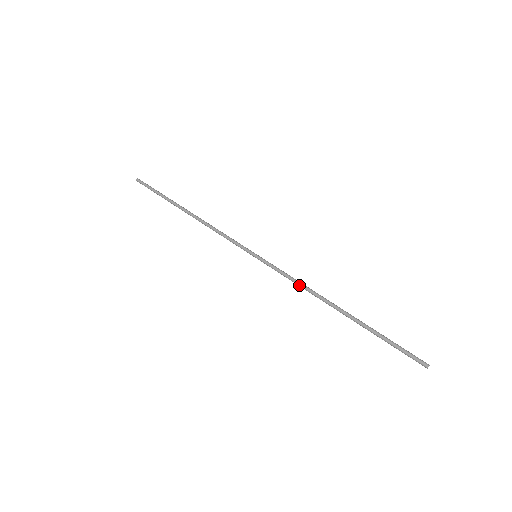
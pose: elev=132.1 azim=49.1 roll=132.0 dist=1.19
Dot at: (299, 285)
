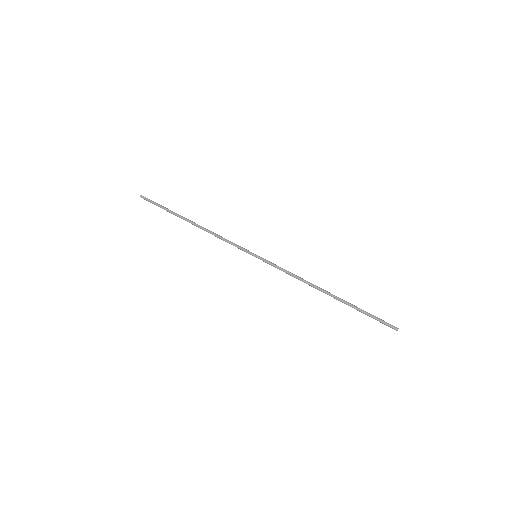
Dot at: occluded
